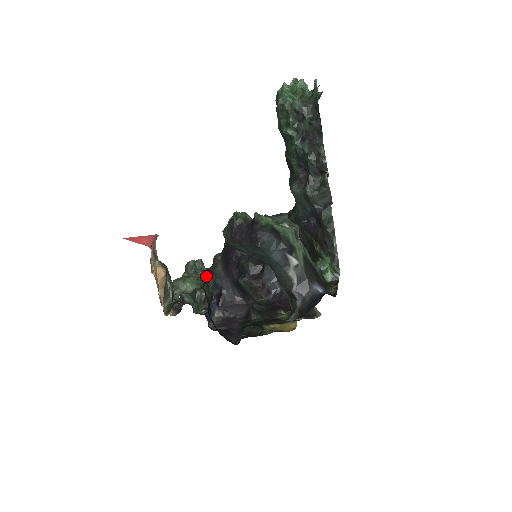
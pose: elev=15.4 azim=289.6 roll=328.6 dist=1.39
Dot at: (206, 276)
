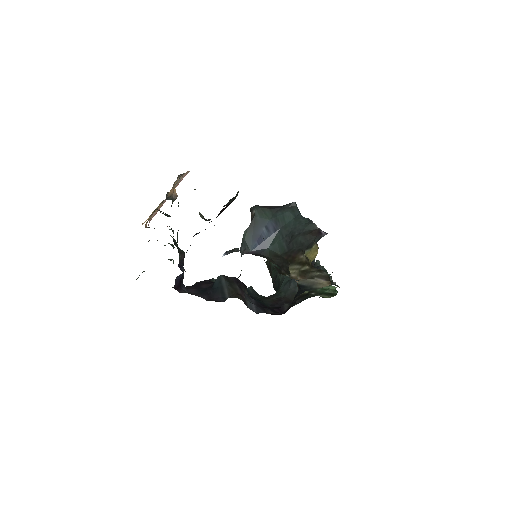
Dot at: occluded
